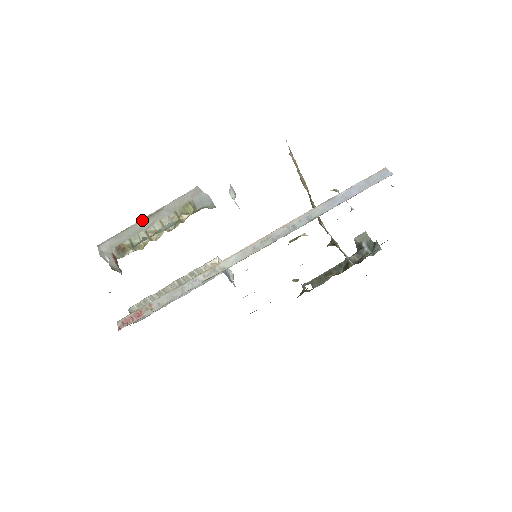
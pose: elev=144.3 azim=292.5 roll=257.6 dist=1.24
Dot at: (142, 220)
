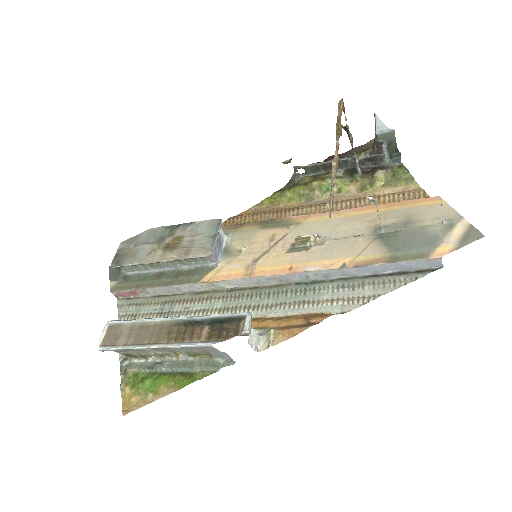
Dot at: (147, 349)
